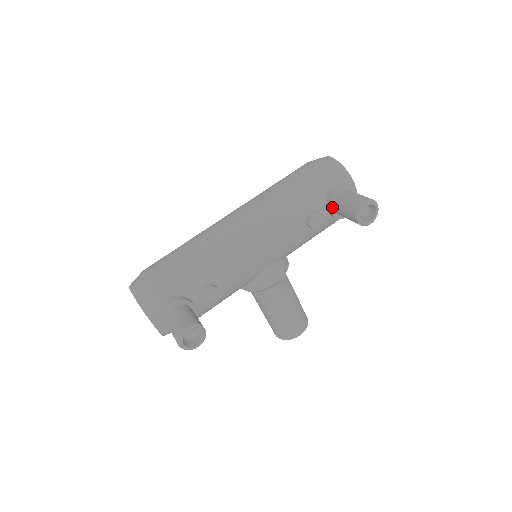
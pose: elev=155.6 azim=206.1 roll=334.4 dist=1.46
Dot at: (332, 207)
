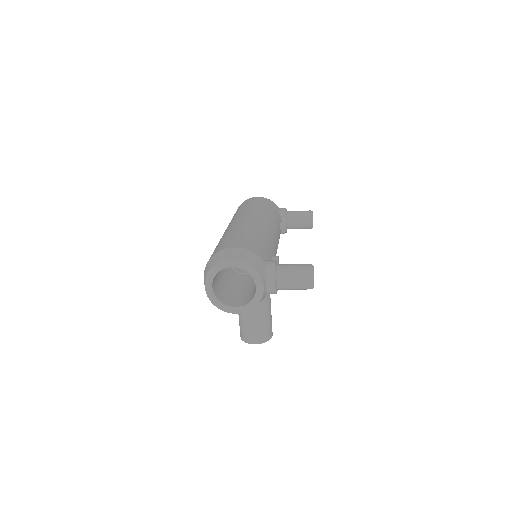
Dot at: (286, 221)
